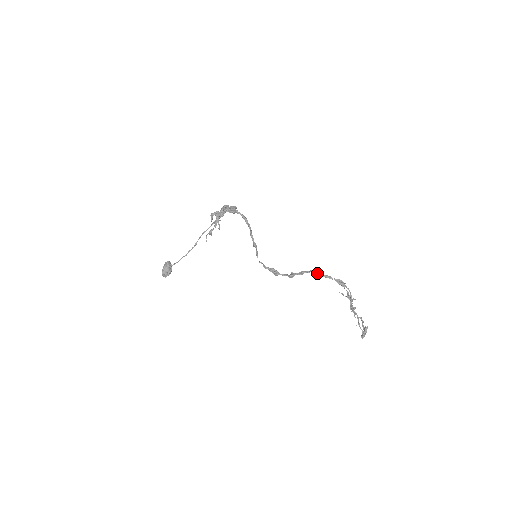
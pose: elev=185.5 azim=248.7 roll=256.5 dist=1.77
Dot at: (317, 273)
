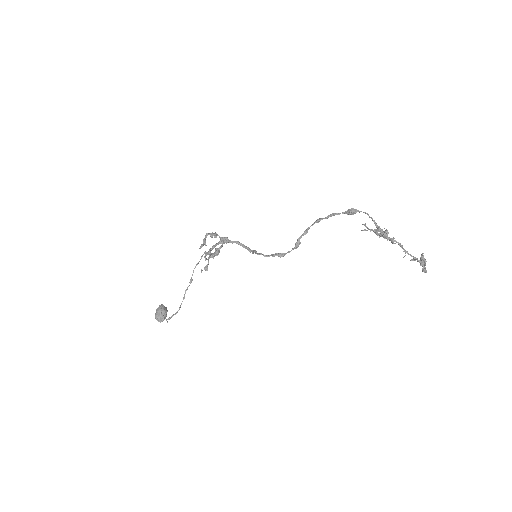
Dot at: (320, 219)
